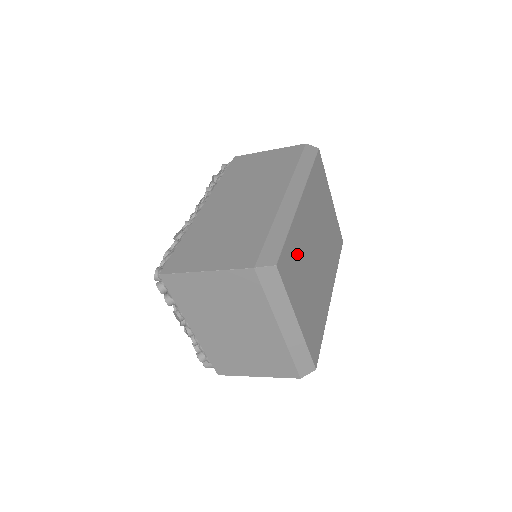
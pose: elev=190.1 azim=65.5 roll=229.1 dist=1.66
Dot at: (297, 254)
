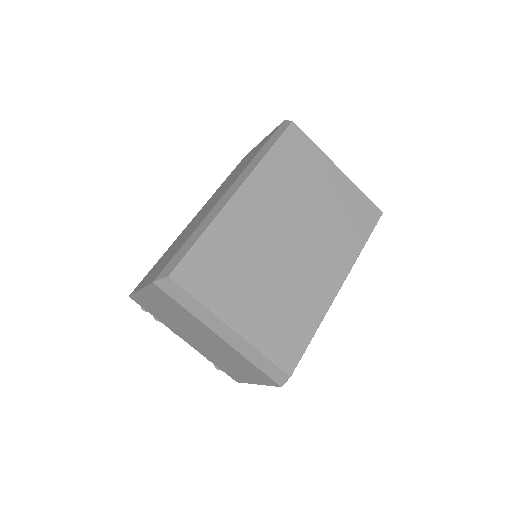
Dot at: (228, 254)
